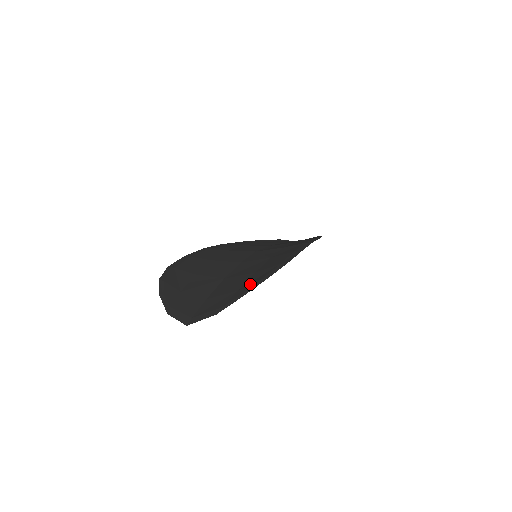
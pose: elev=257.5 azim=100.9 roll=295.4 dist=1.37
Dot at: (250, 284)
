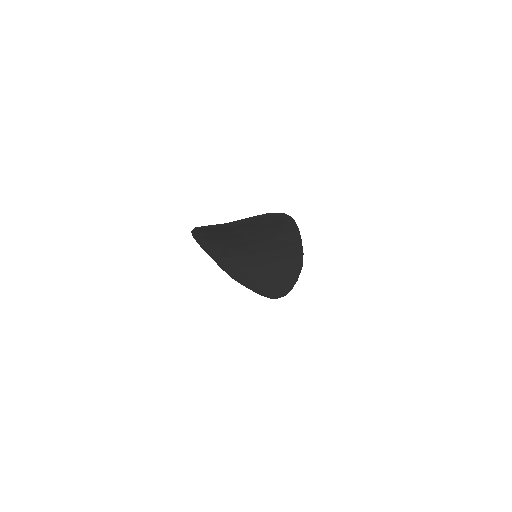
Dot at: occluded
